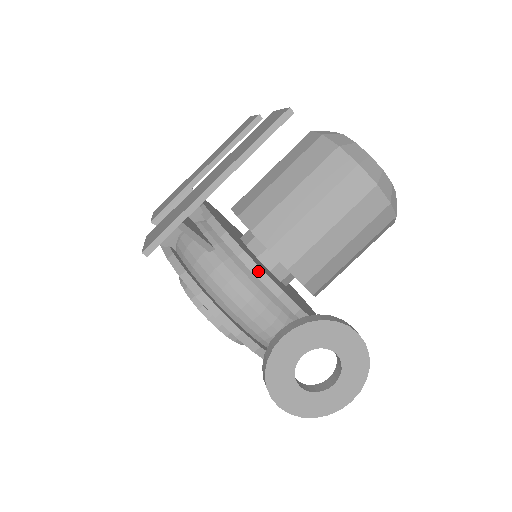
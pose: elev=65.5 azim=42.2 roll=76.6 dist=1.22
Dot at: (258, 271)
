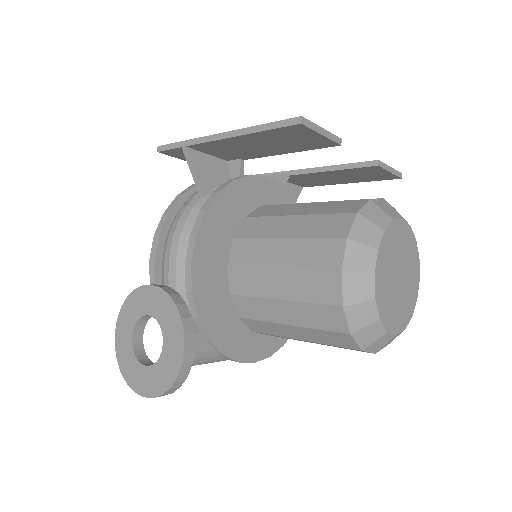
Dot at: (195, 231)
